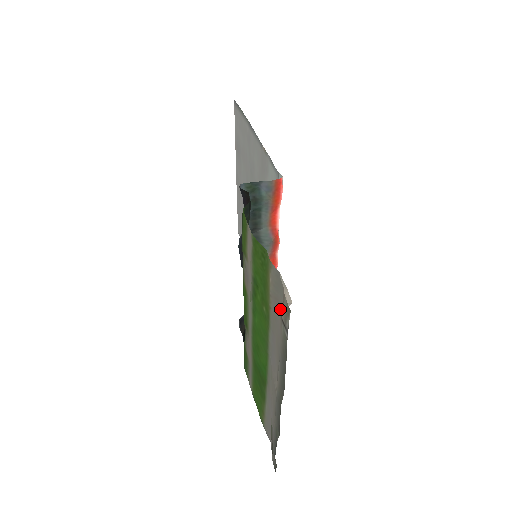
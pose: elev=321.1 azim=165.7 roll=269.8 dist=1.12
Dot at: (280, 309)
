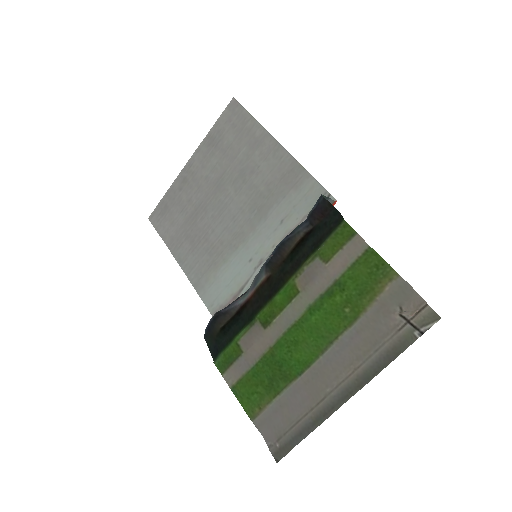
Dot at: (389, 314)
